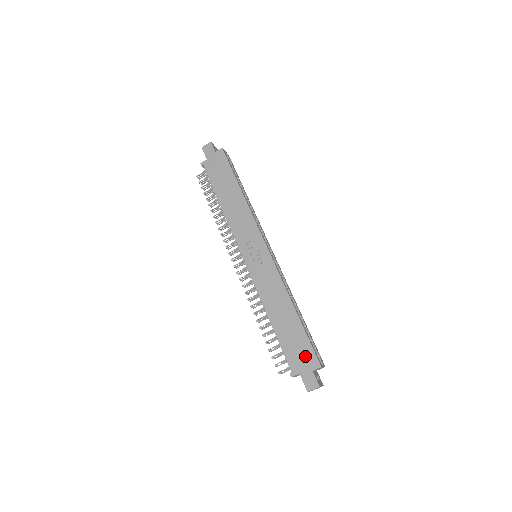
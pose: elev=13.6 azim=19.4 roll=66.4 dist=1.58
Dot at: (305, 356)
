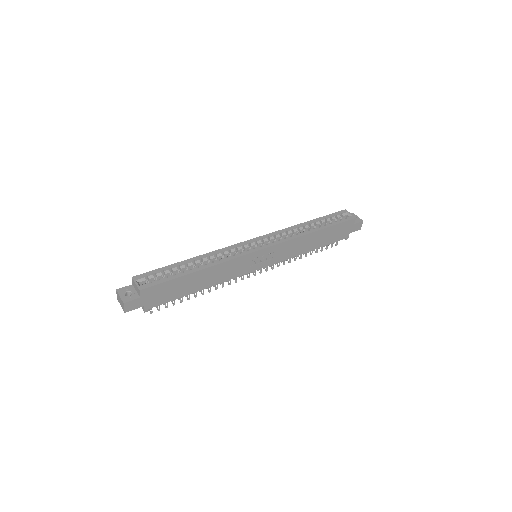
Dot at: (345, 228)
